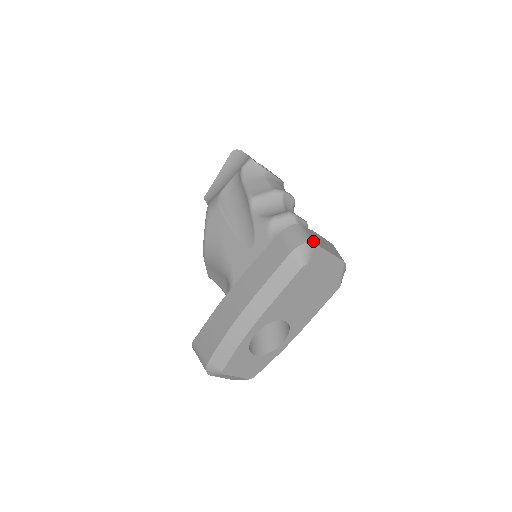
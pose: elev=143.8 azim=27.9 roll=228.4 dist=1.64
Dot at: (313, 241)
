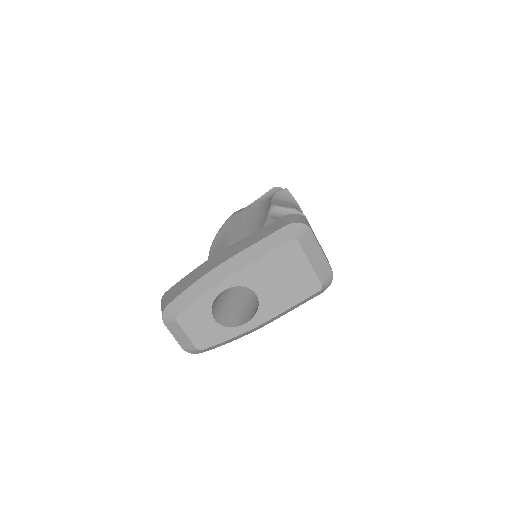
Dot at: occluded
